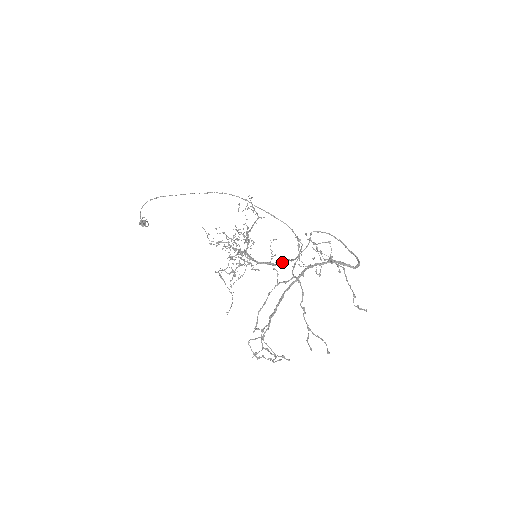
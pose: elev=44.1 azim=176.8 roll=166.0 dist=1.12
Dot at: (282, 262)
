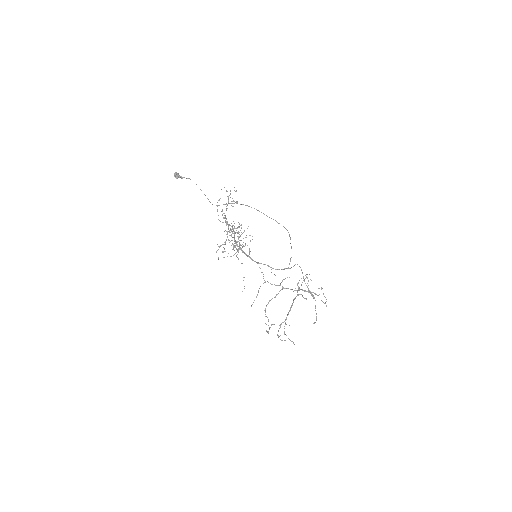
Dot at: occluded
